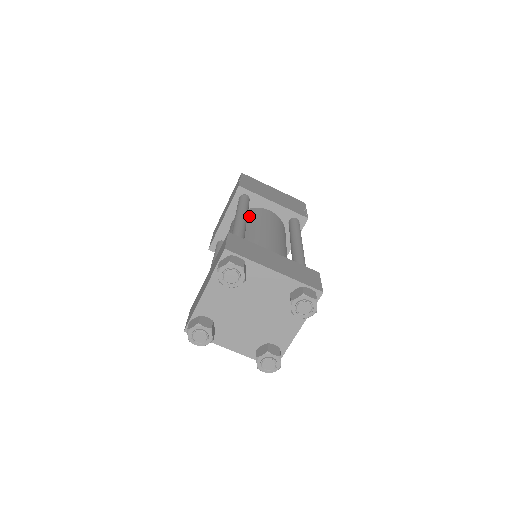
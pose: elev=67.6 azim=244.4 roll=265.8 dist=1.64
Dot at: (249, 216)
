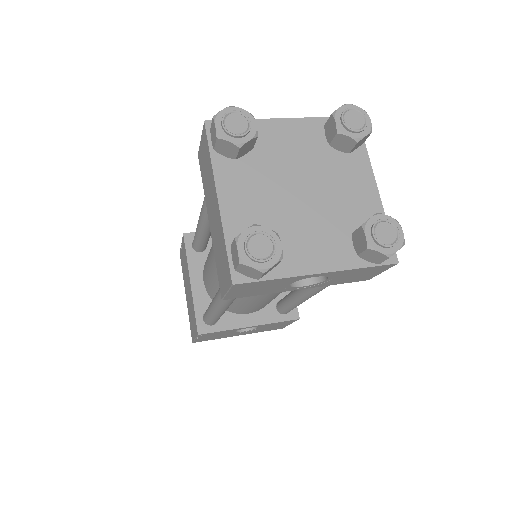
Dot at: occluded
